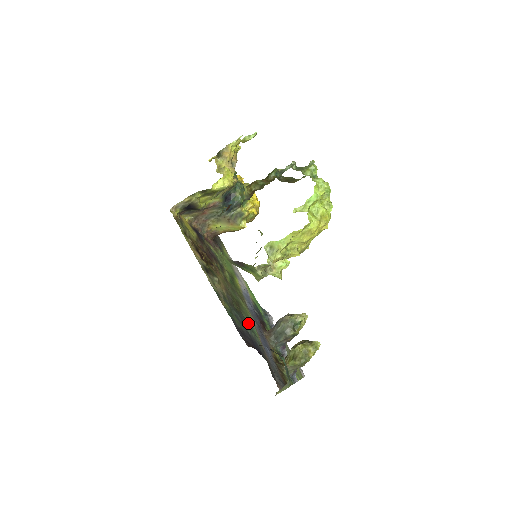
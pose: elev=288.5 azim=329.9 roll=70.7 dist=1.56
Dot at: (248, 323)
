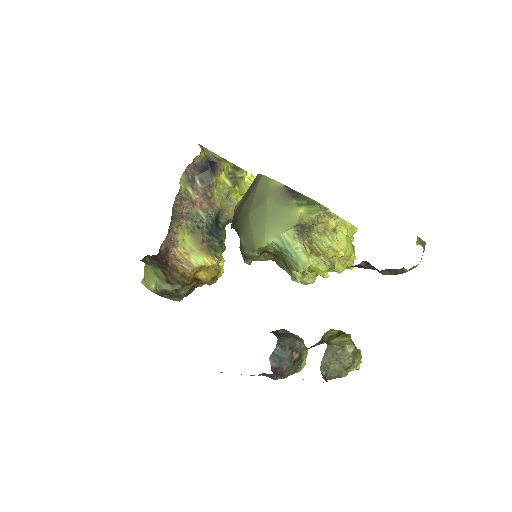
Dot at: occluded
